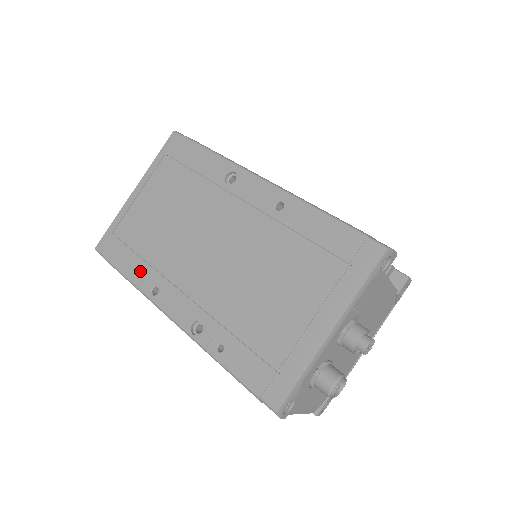
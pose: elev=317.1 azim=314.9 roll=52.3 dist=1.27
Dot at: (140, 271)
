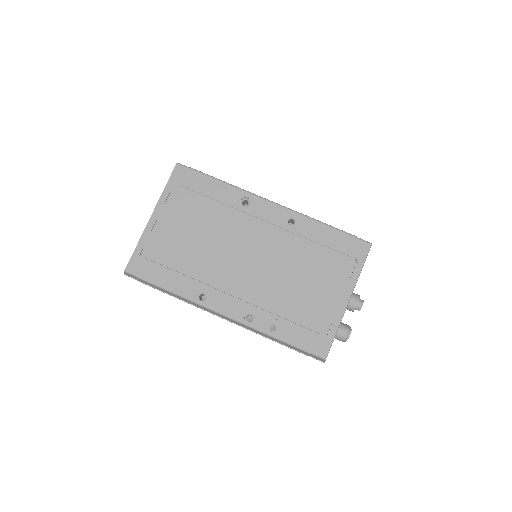
Dot at: (182, 284)
